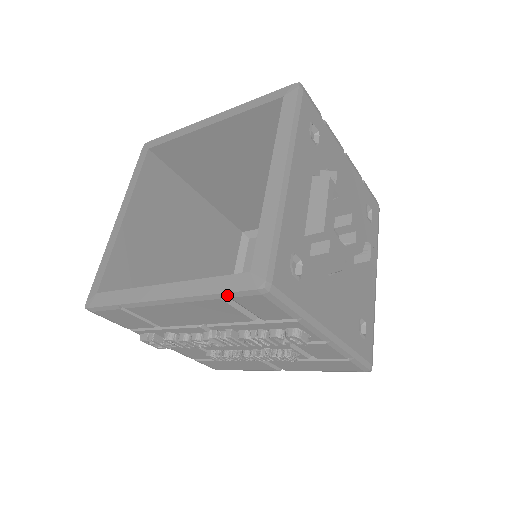
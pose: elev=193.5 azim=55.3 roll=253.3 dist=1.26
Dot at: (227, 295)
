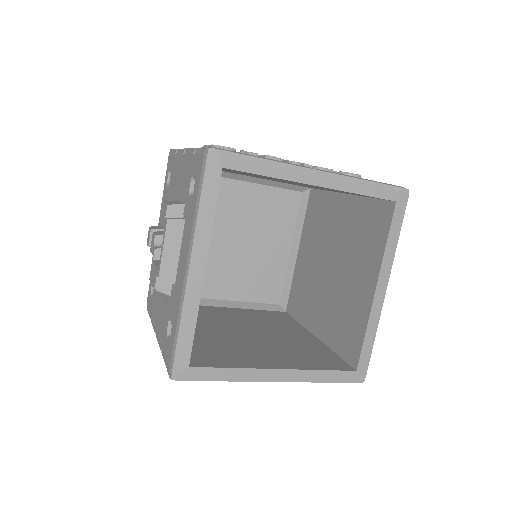
Dot at: (334, 381)
